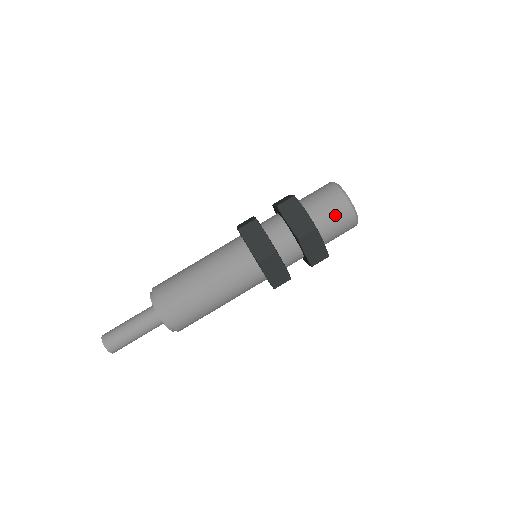
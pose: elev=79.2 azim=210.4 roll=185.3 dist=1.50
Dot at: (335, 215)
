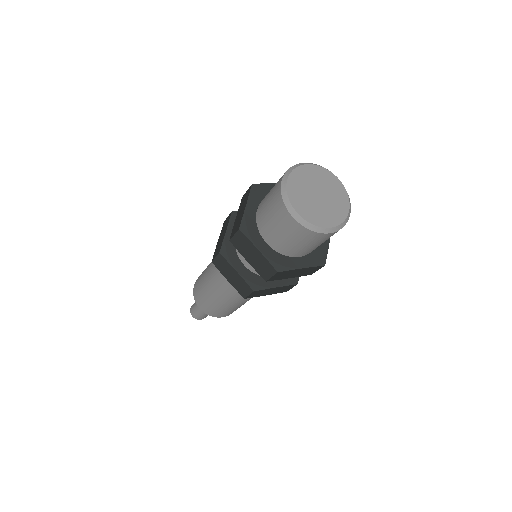
Dot at: (298, 242)
